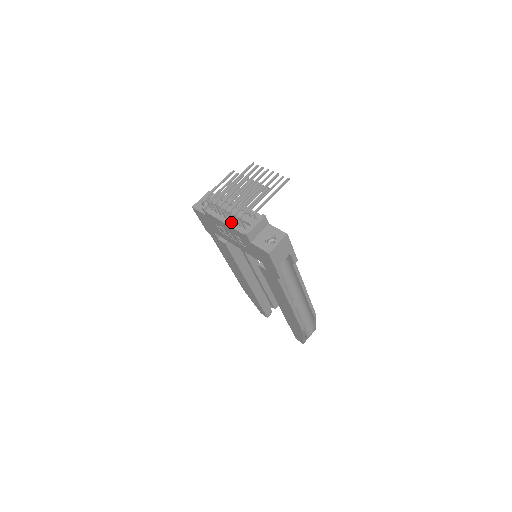
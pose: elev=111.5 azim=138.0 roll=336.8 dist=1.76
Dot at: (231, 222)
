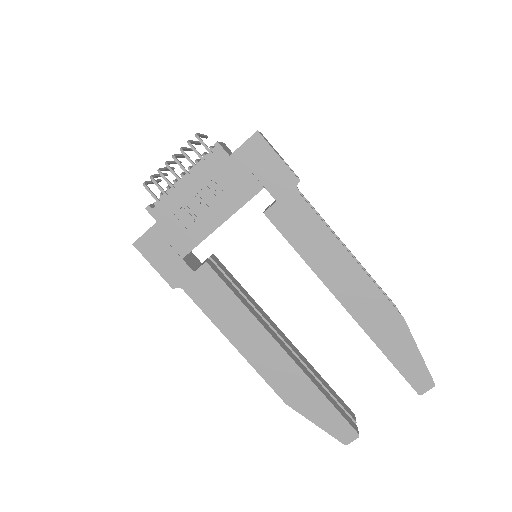
Dot at: (191, 173)
